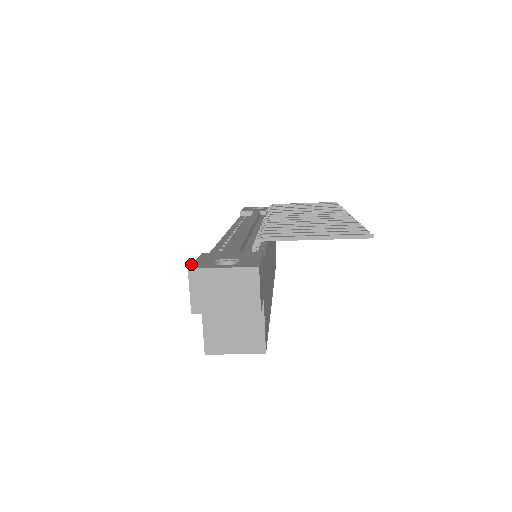
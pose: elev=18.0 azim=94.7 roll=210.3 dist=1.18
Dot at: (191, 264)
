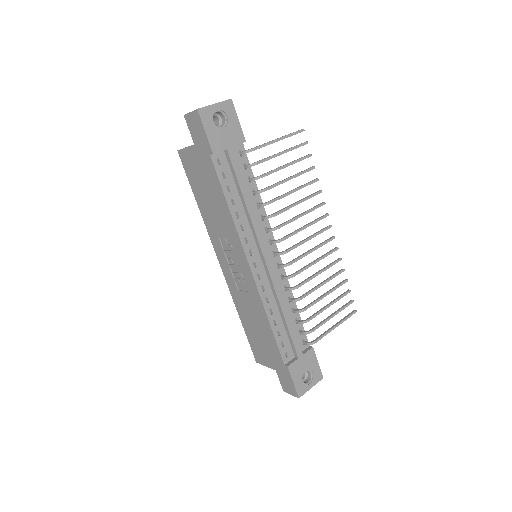
Dot at: (296, 391)
